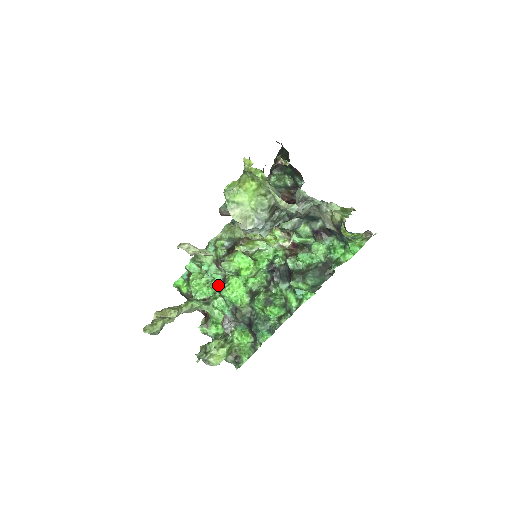
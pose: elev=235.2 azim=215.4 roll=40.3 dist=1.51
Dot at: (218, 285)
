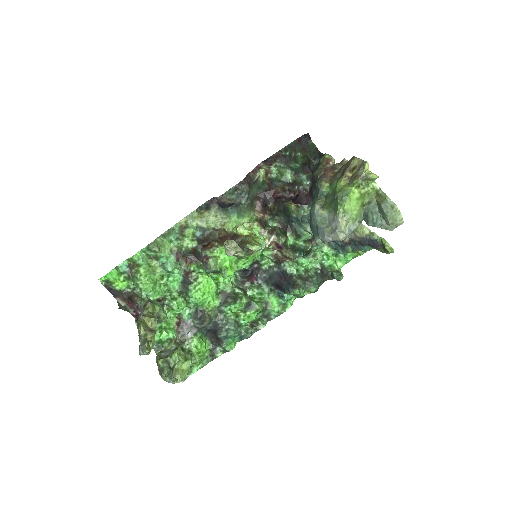
Dot at: (180, 283)
